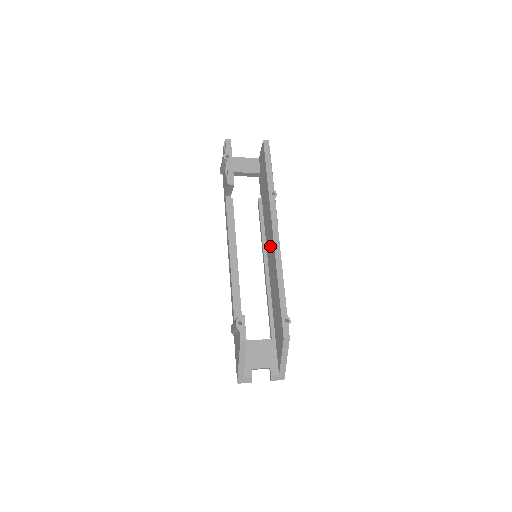
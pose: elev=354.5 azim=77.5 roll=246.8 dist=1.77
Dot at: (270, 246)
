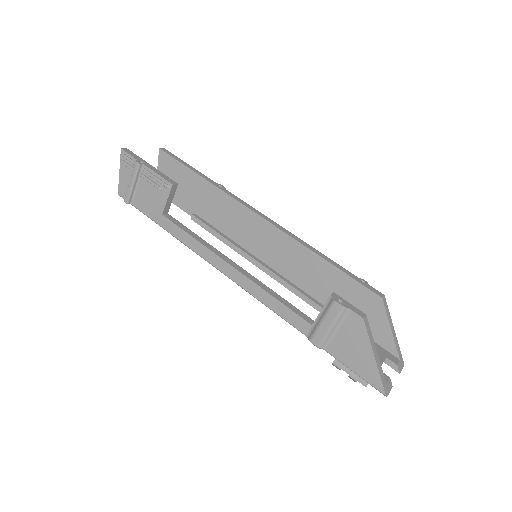
Dot at: (261, 238)
